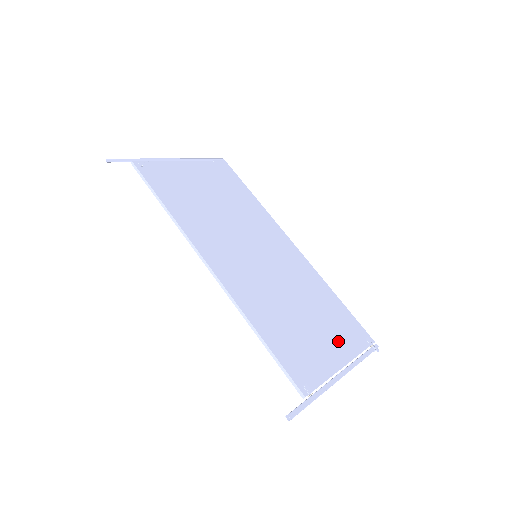
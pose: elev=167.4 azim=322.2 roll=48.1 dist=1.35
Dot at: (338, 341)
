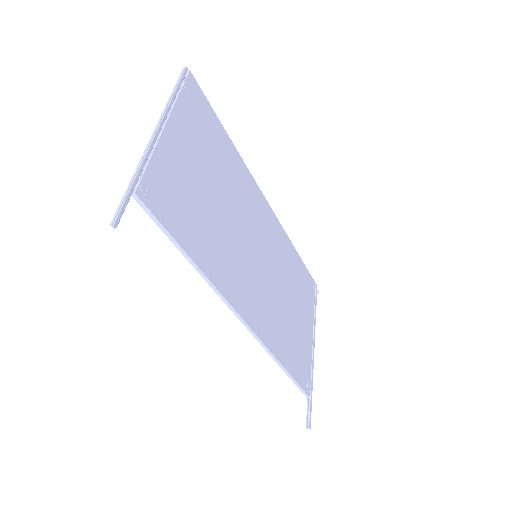
Dot at: (306, 311)
